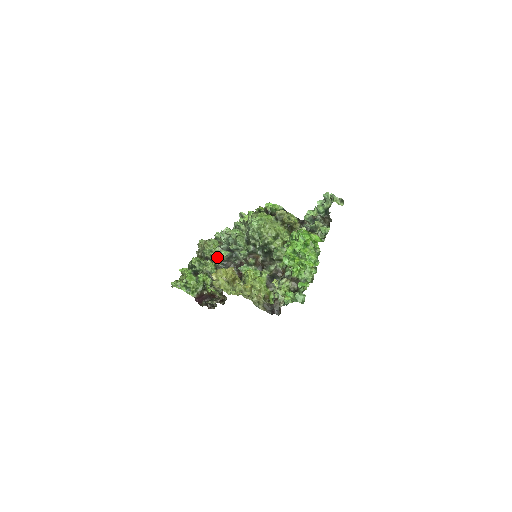
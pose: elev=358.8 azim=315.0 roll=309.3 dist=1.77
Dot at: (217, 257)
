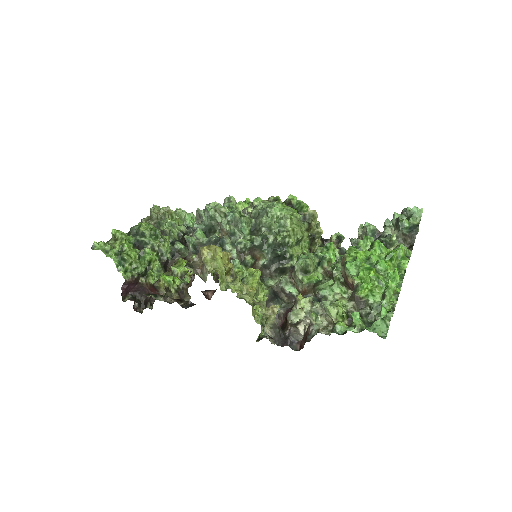
Dot at: (178, 238)
